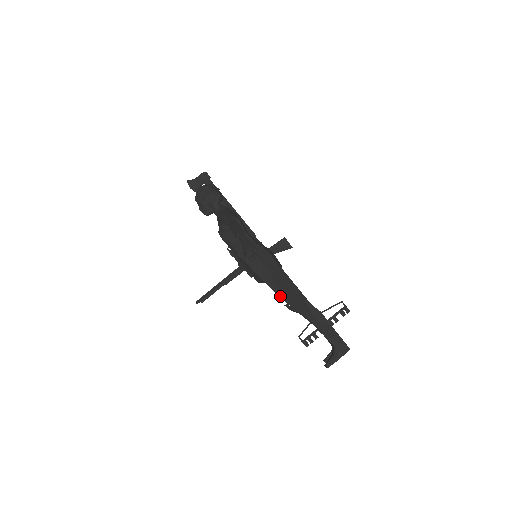
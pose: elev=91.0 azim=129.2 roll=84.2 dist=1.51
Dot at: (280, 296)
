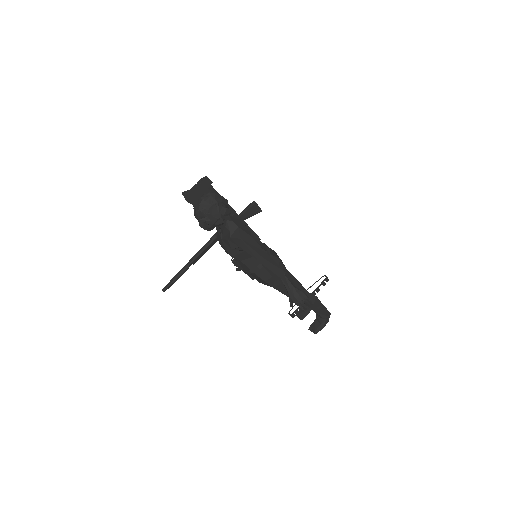
Dot at: (286, 295)
